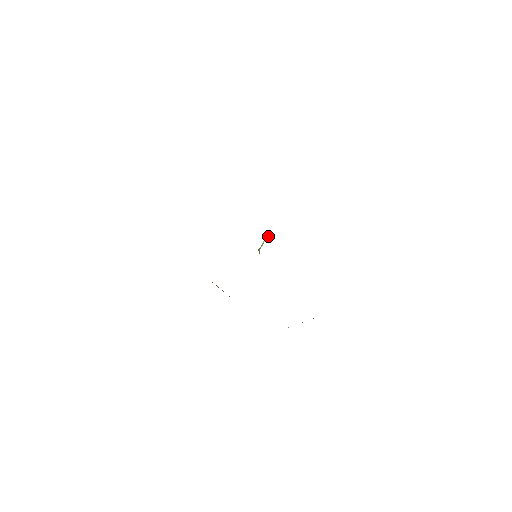
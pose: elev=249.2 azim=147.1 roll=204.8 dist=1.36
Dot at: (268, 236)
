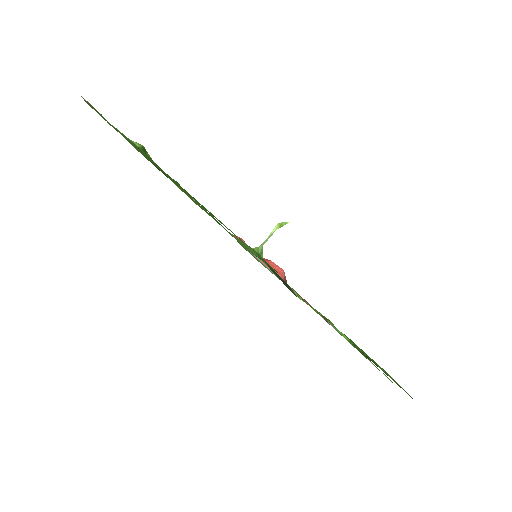
Dot at: (281, 222)
